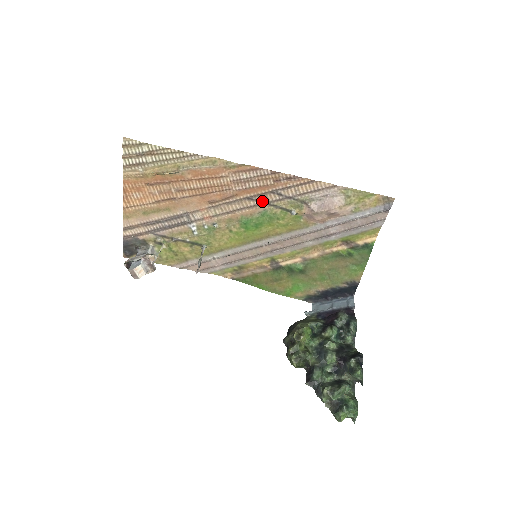
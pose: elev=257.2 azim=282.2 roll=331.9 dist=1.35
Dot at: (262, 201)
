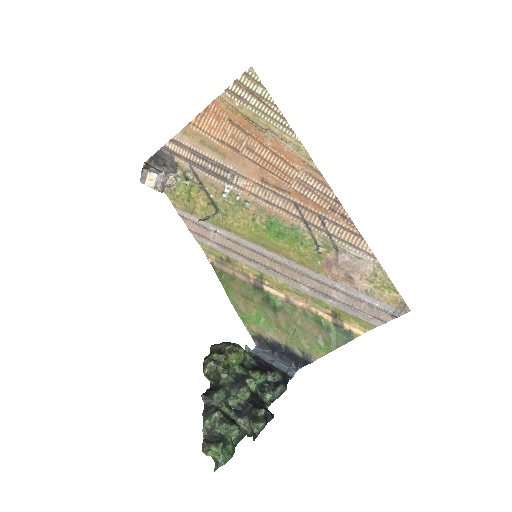
Dot at: (304, 217)
